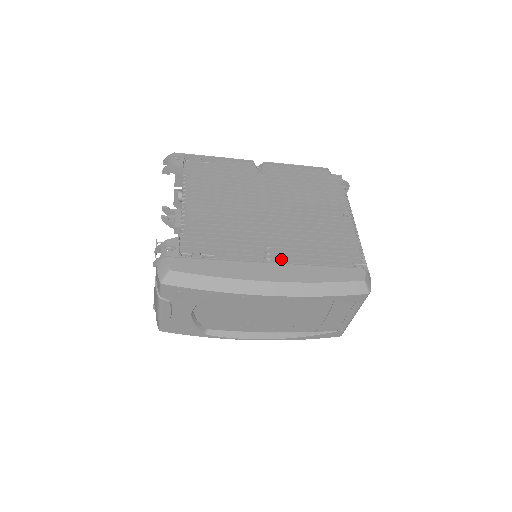
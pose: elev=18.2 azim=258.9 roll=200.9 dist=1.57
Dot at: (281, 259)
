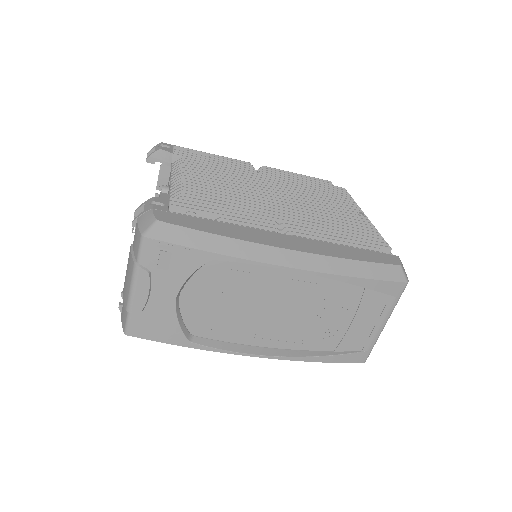
Dot at: (296, 235)
